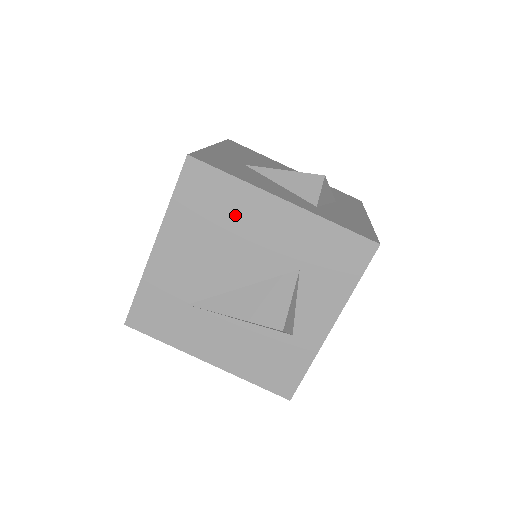
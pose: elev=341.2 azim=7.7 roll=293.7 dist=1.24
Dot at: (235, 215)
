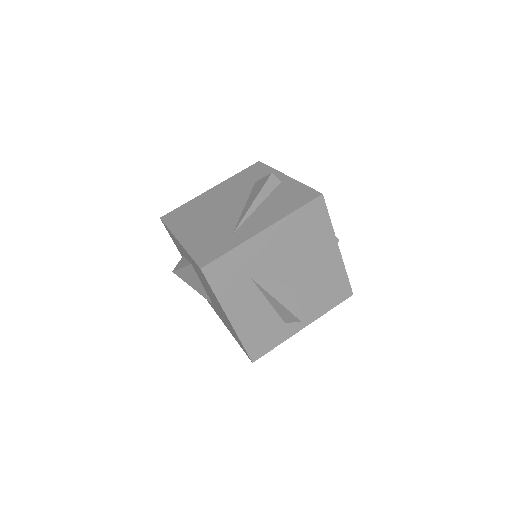
Dot at: (315, 241)
